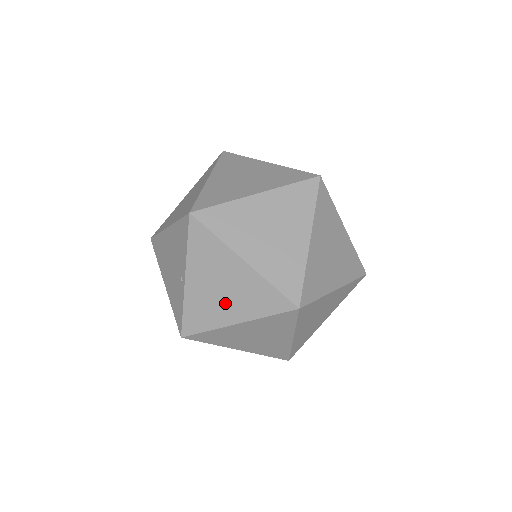
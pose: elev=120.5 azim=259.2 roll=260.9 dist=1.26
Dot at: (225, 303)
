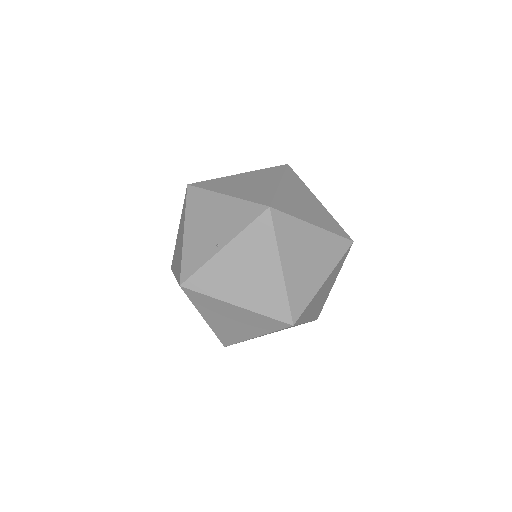
Dot at: (241, 286)
